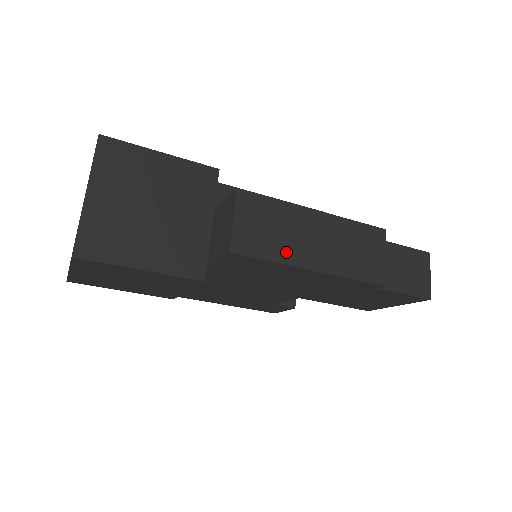
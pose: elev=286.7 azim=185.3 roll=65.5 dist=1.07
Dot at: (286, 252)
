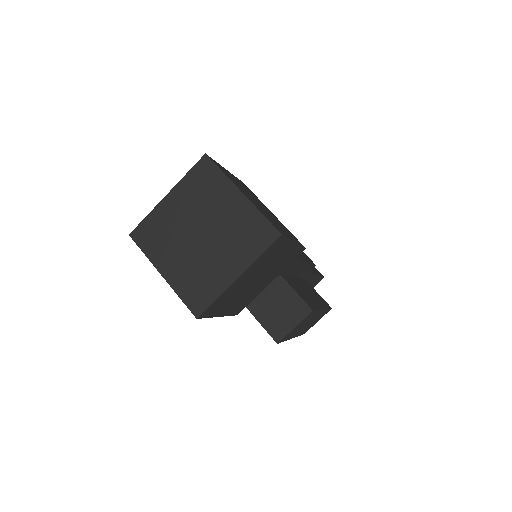
Dot at: (294, 334)
